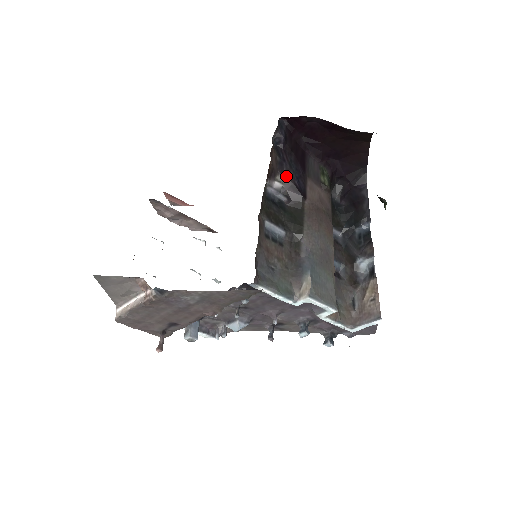
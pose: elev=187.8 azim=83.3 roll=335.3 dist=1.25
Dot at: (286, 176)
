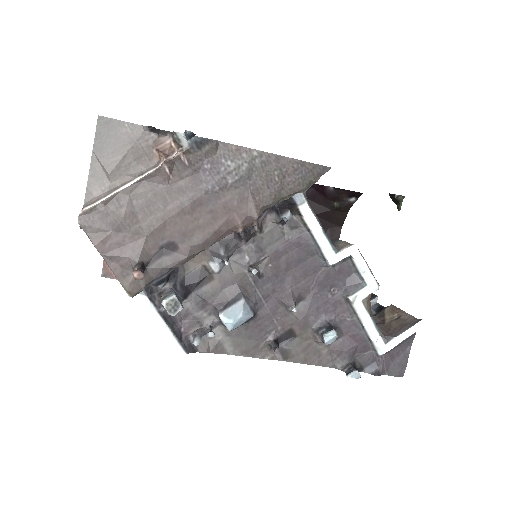
Dot at: occluded
